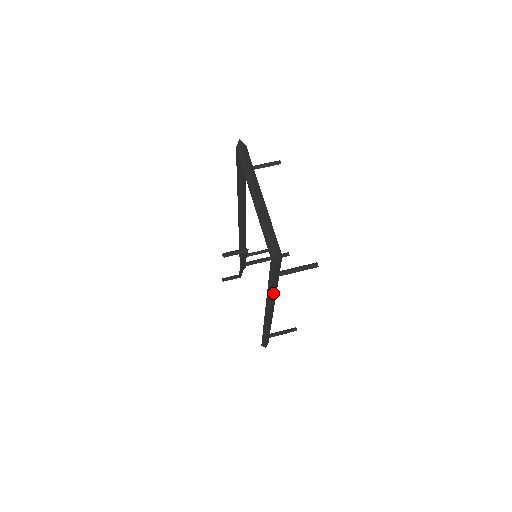
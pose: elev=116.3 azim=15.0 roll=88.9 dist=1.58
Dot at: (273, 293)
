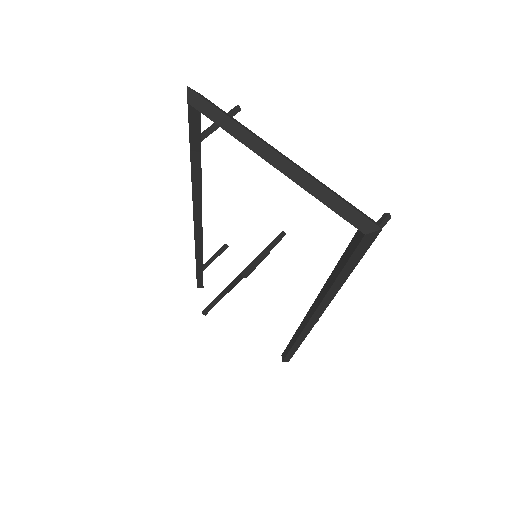
Dot at: (340, 288)
